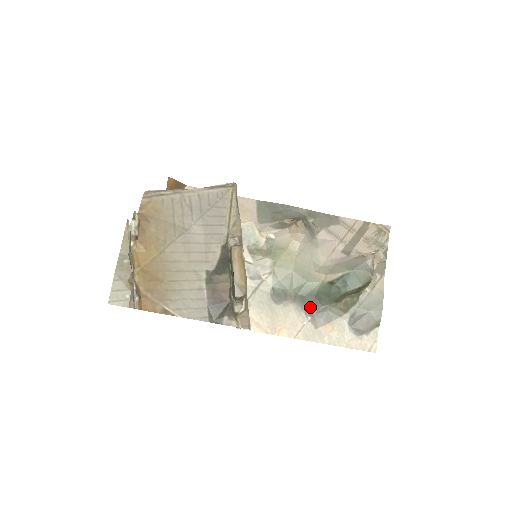
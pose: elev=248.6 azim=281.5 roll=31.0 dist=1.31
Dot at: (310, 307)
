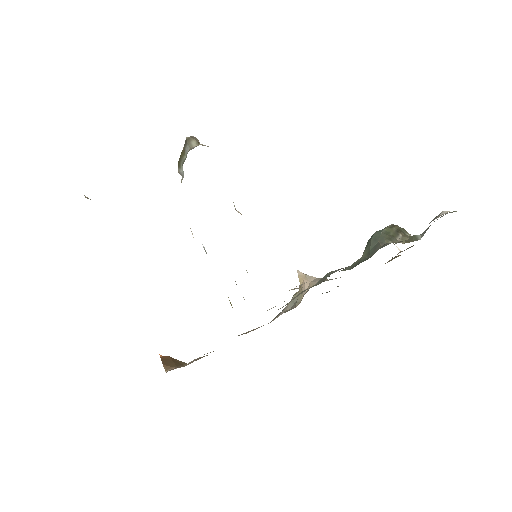
Dot at: occluded
